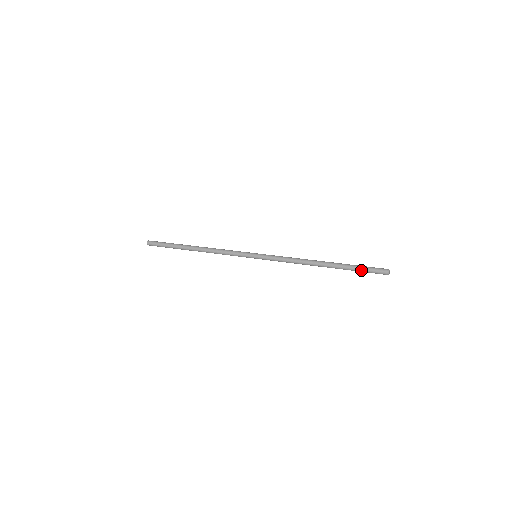
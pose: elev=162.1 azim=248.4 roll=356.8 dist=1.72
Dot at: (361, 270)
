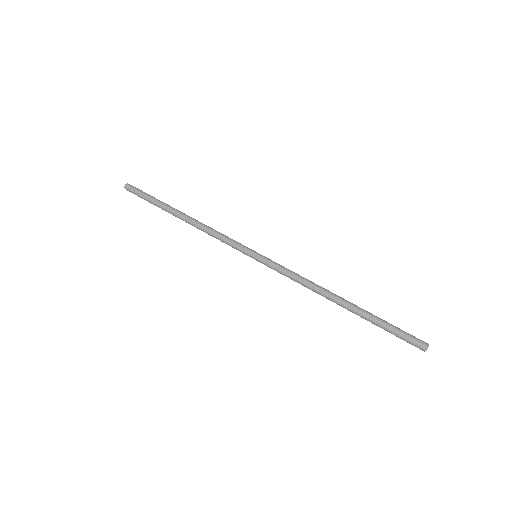
Dot at: (389, 331)
